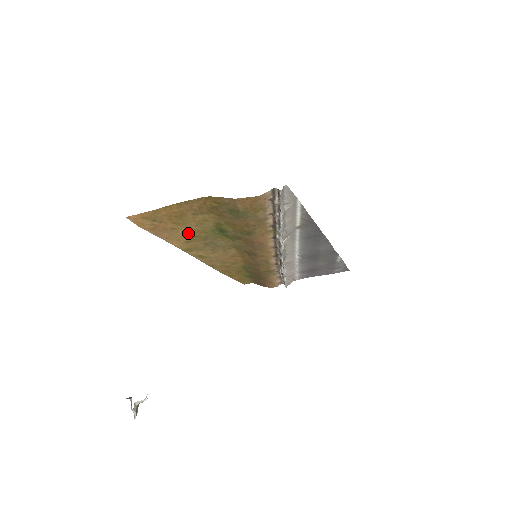
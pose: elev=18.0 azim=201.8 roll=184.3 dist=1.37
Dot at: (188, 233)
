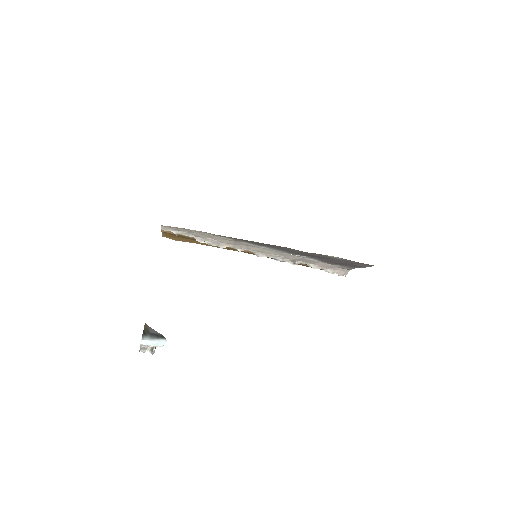
Dot at: occluded
